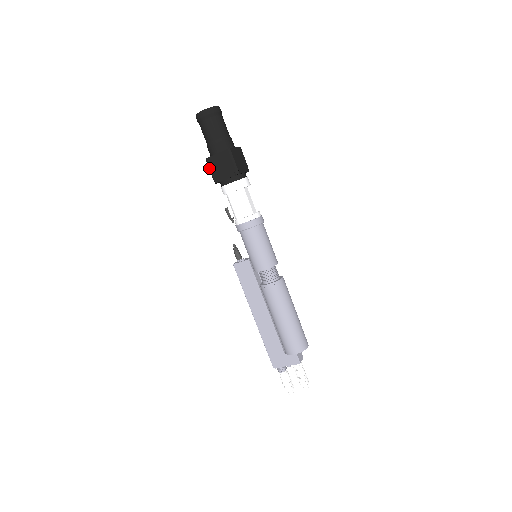
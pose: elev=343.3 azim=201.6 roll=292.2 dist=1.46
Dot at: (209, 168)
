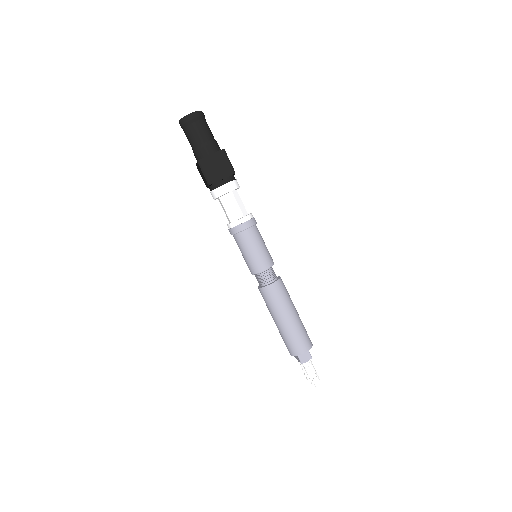
Dot at: occluded
